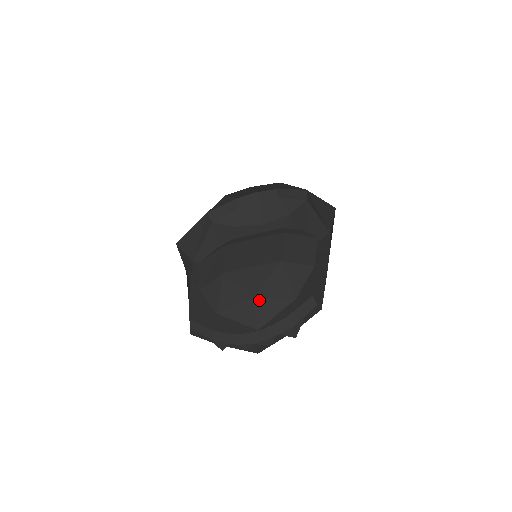
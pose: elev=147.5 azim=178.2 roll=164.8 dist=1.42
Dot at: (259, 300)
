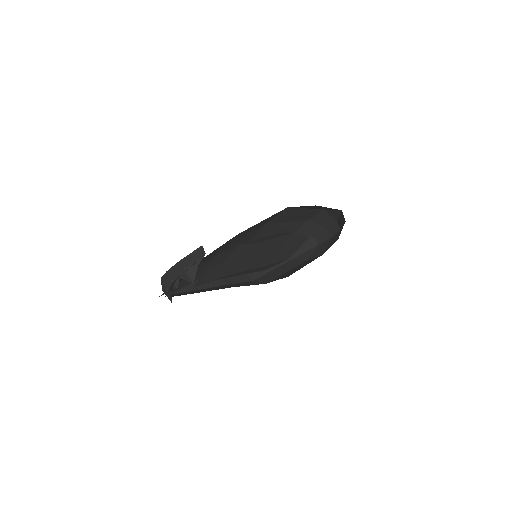
Dot at: (208, 269)
